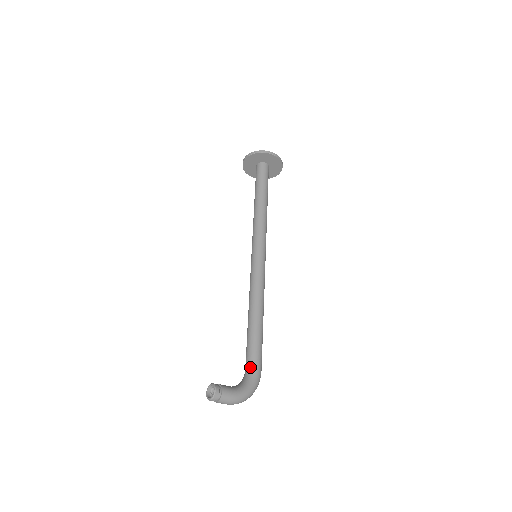
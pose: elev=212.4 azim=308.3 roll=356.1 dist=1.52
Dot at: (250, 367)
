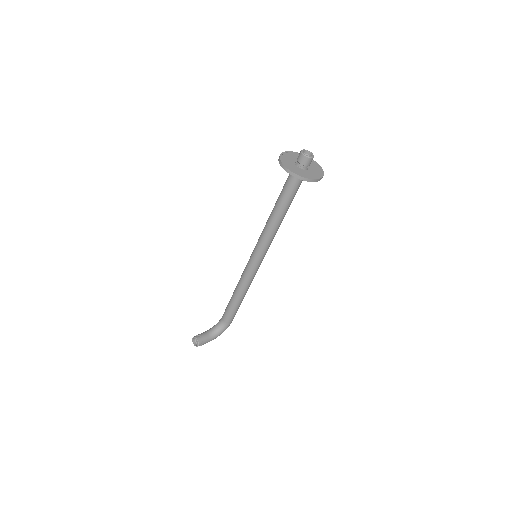
Dot at: (225, 322)
